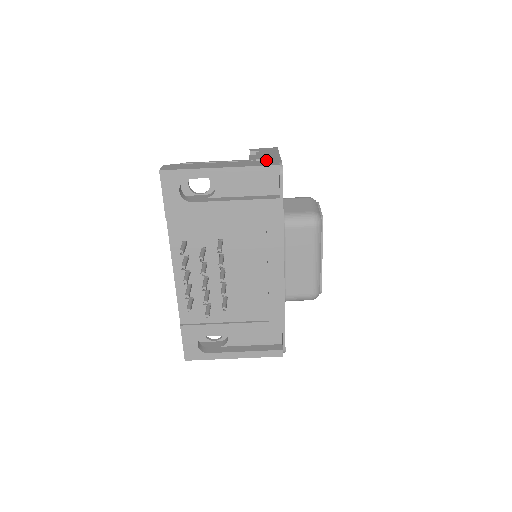
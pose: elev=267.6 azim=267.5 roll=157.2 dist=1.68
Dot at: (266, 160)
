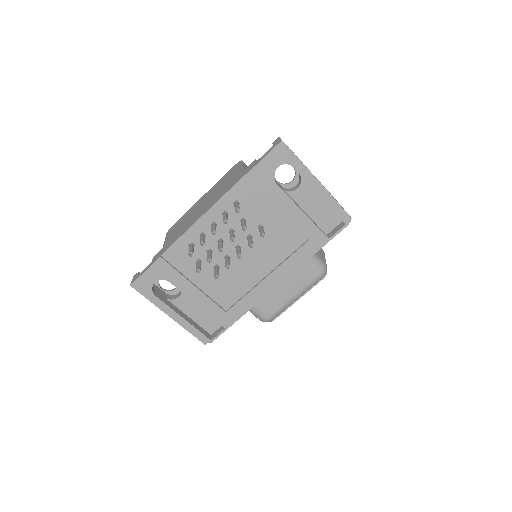
Dot at: occluded
